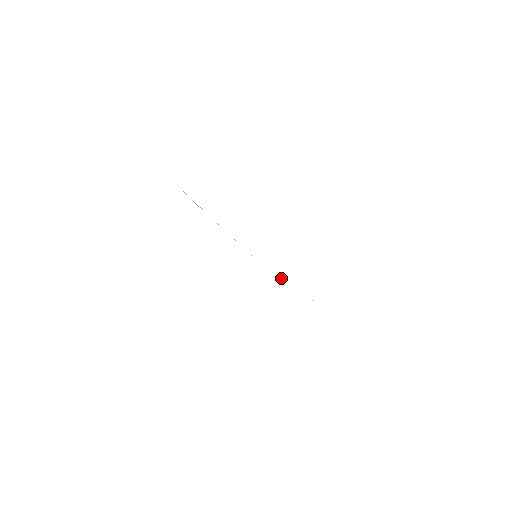
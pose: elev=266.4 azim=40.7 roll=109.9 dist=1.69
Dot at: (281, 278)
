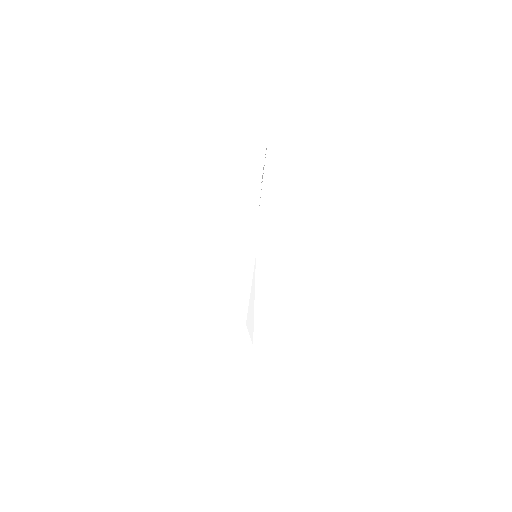
Dot at: (251, 303)
